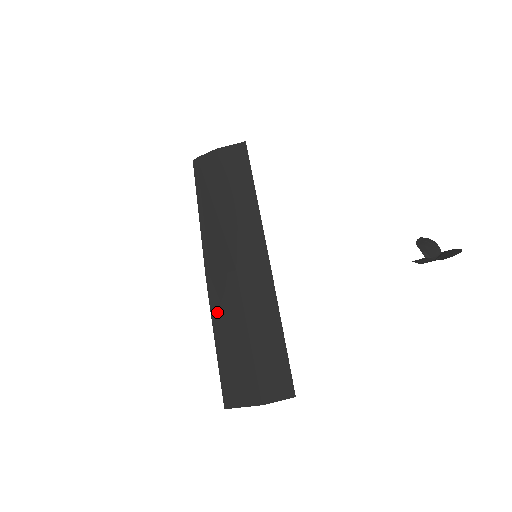
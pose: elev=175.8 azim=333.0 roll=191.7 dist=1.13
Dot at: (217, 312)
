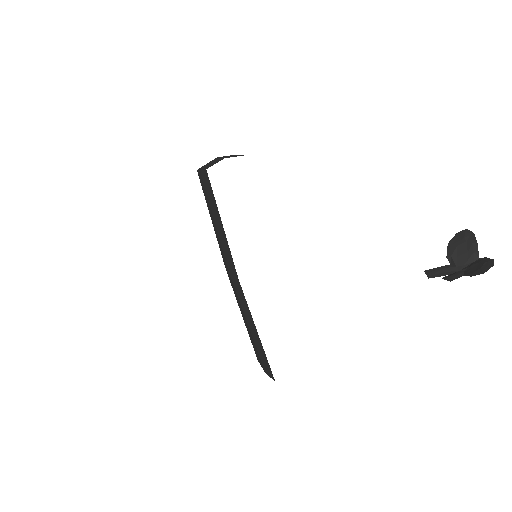
Dot at: occluded
